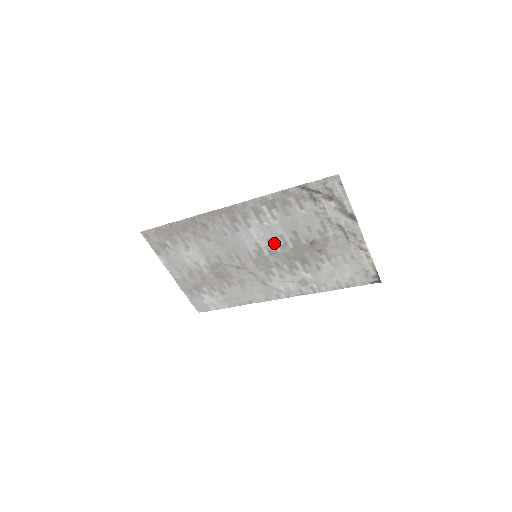
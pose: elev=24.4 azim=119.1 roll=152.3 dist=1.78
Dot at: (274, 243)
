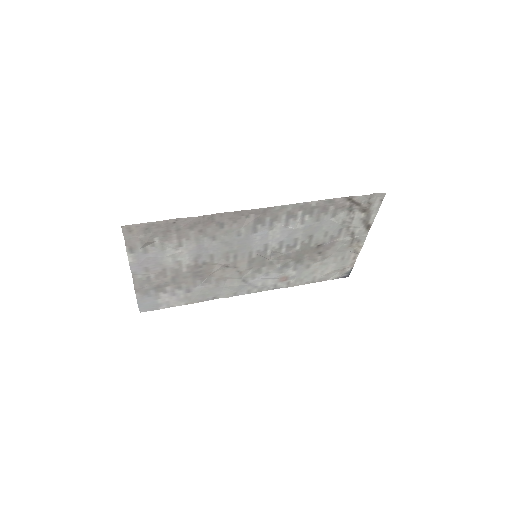
Dot at: (284, 245)
